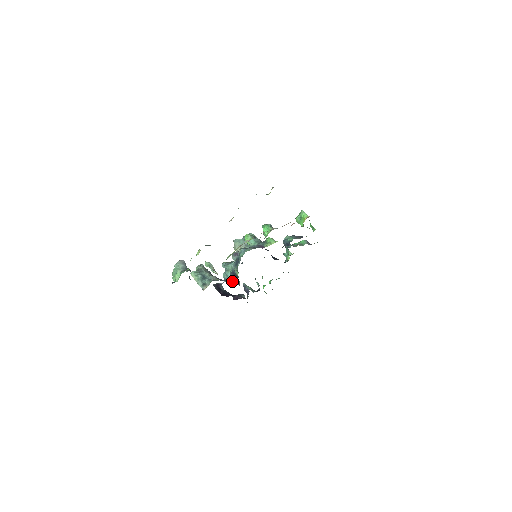
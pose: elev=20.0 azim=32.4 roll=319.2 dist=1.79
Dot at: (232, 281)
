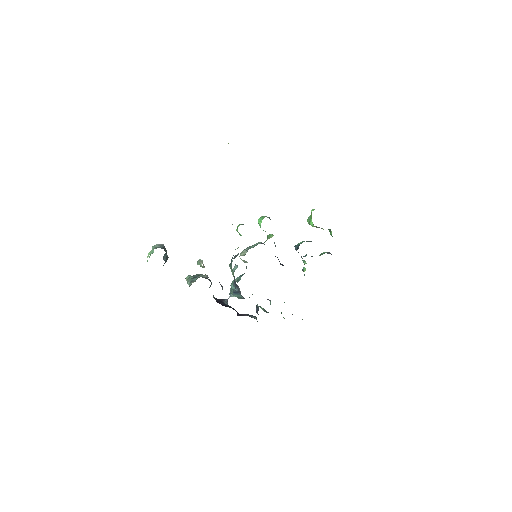
Dot at: (235, 292)
